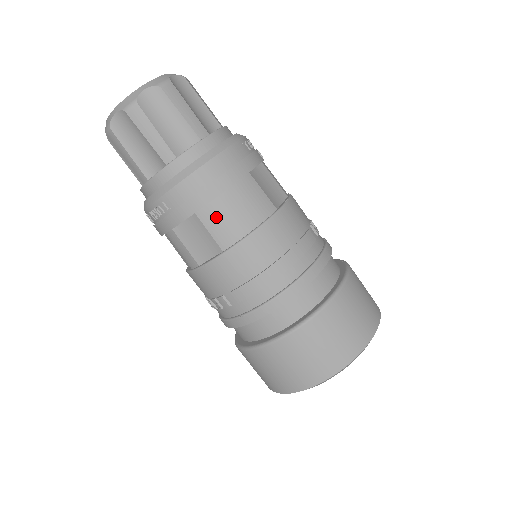
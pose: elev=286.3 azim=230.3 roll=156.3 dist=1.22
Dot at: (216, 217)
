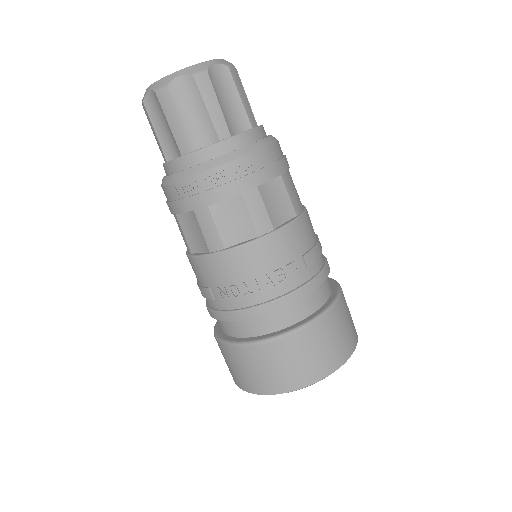
Dot at: (291, 184)
